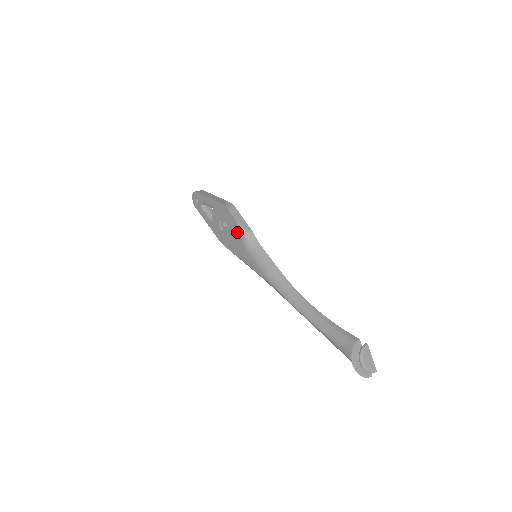
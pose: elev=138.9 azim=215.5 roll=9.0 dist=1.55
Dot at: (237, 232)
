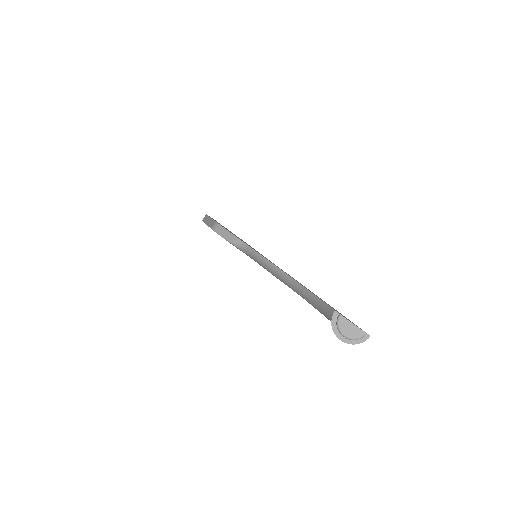
Dot at: occluded
